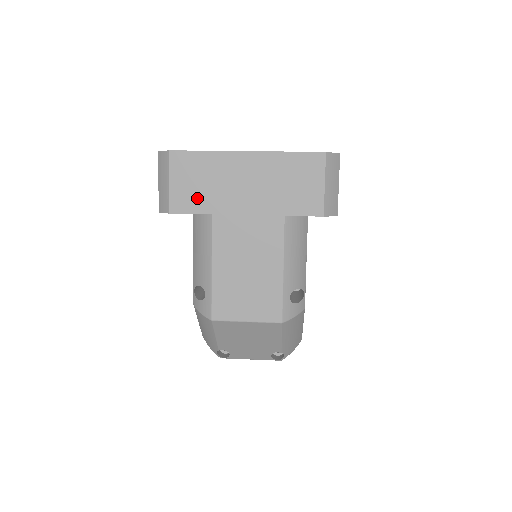
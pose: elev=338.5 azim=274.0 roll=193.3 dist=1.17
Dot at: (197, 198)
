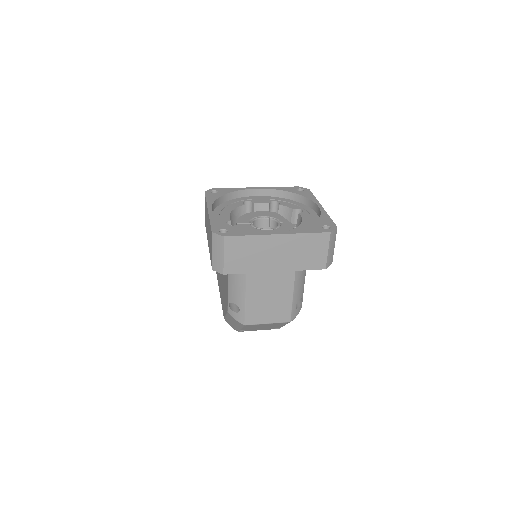
Dot at: (243, 264)
